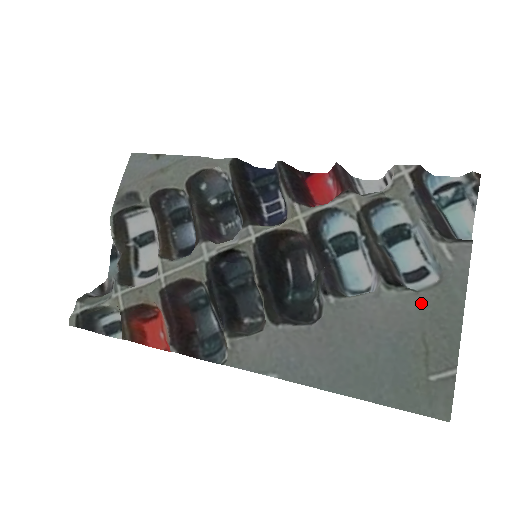
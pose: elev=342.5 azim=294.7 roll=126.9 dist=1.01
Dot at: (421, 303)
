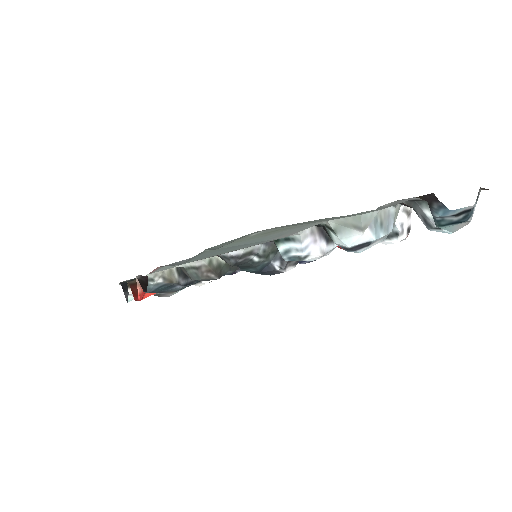
Dot at: (321, 221)
